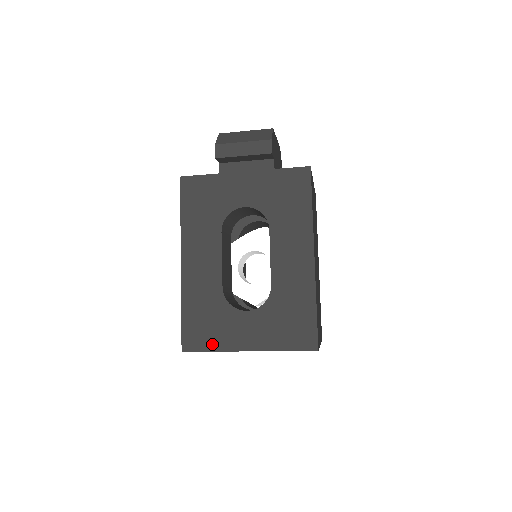
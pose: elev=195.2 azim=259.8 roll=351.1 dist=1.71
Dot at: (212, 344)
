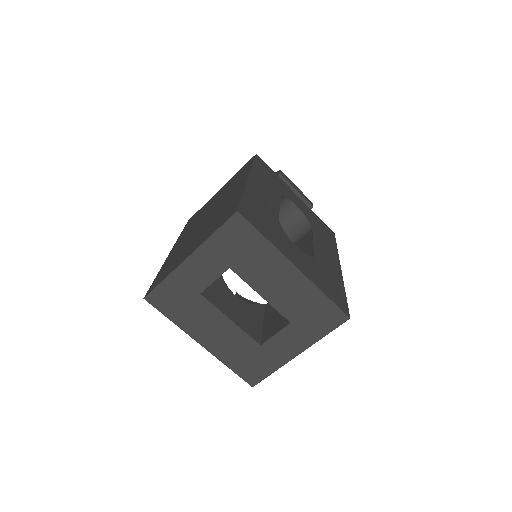
Dot at: (266, 234)
